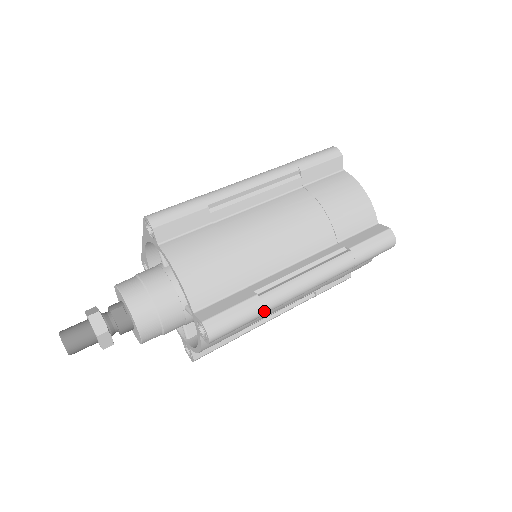
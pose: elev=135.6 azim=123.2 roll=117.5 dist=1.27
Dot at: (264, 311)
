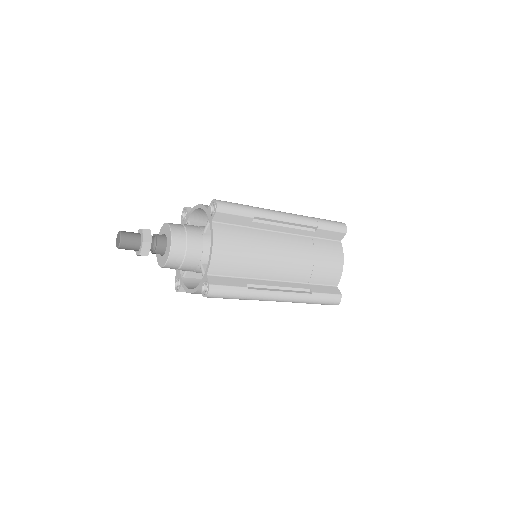
Dot at: (254, 210)
